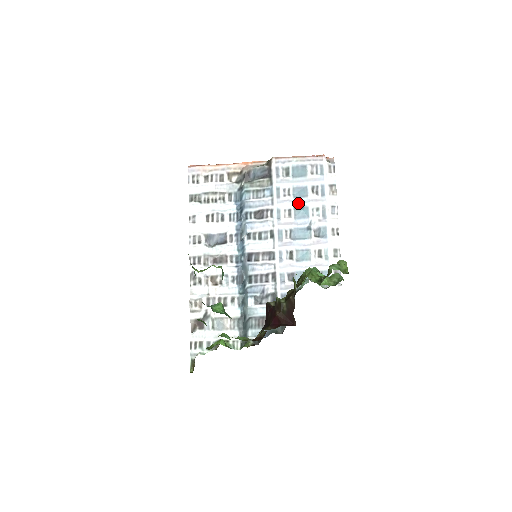
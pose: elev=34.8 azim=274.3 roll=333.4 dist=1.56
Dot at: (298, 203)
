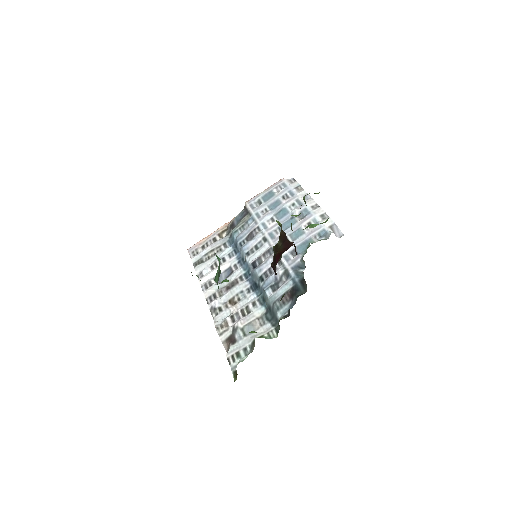
Dot at: (276, 211)
